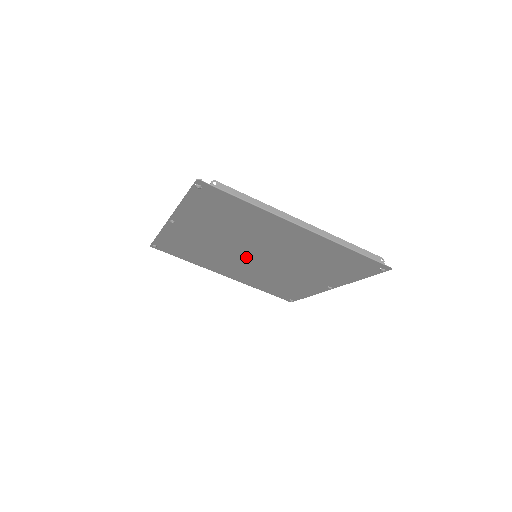
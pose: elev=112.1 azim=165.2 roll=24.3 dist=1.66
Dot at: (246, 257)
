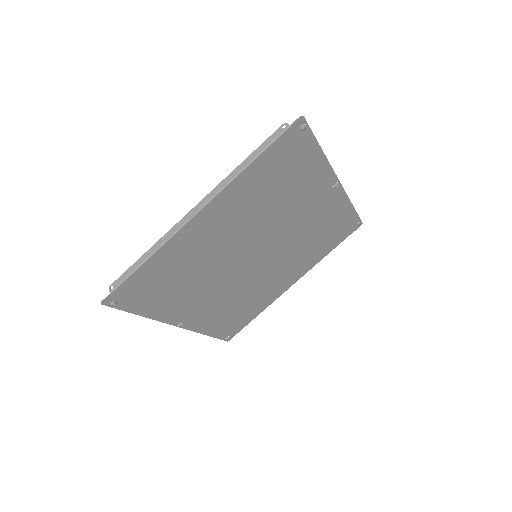
Dot at: (257, 265)
